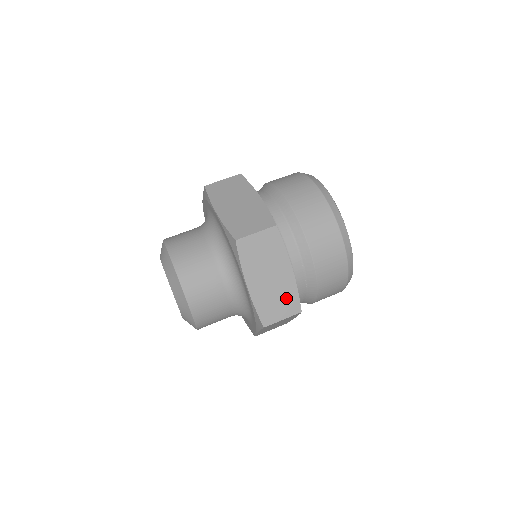
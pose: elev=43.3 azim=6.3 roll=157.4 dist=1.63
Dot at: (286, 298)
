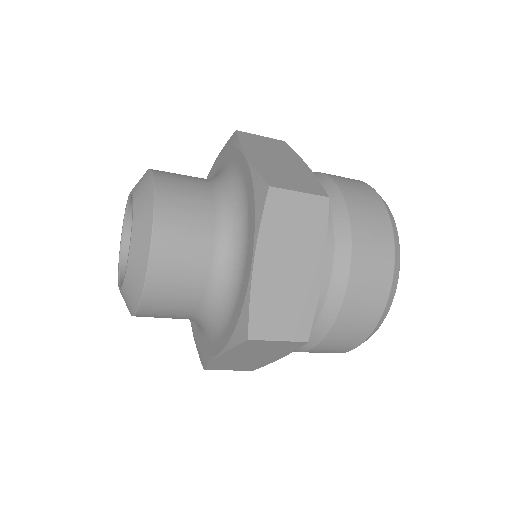
Dot at: (297, 310)
